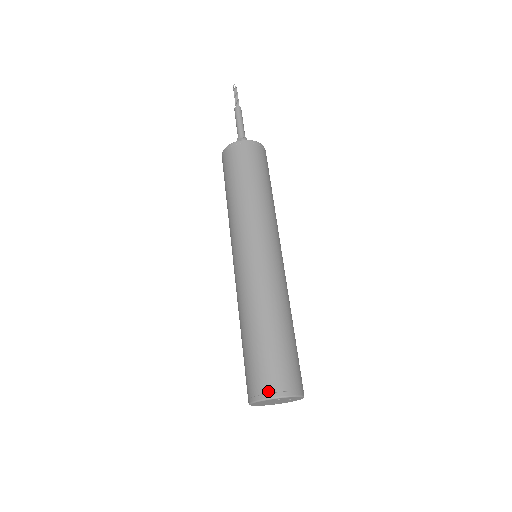
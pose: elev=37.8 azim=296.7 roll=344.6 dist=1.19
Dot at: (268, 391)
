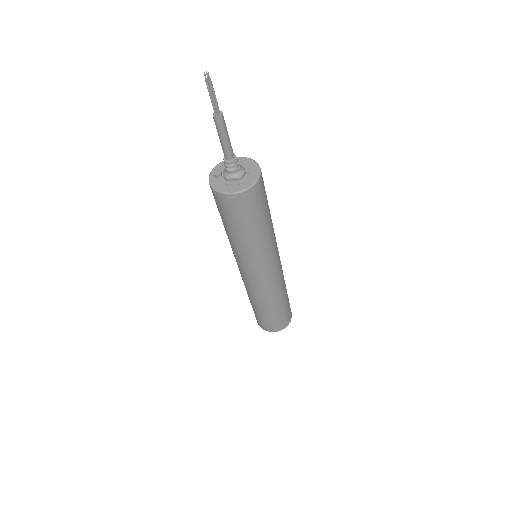
Dot at: (275, 330)
